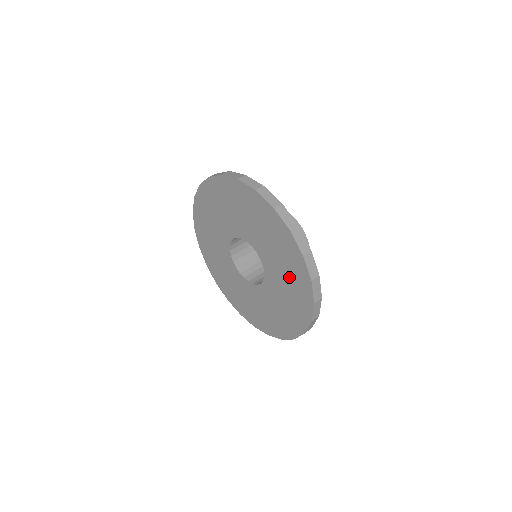
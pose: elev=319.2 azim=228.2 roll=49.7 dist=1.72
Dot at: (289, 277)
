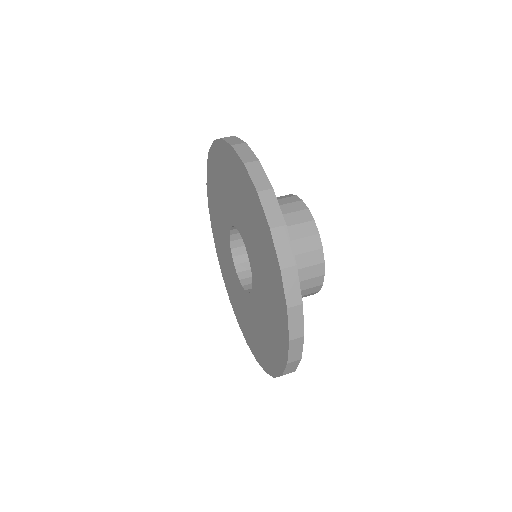
Dot at: (270, 329)
